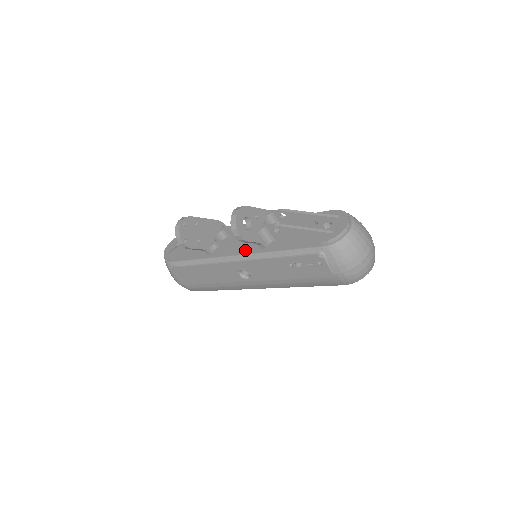
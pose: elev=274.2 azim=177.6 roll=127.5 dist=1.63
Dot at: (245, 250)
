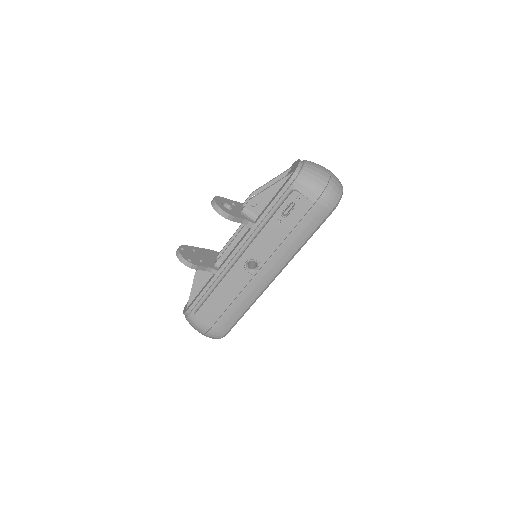
Dot at: (240, 242)
